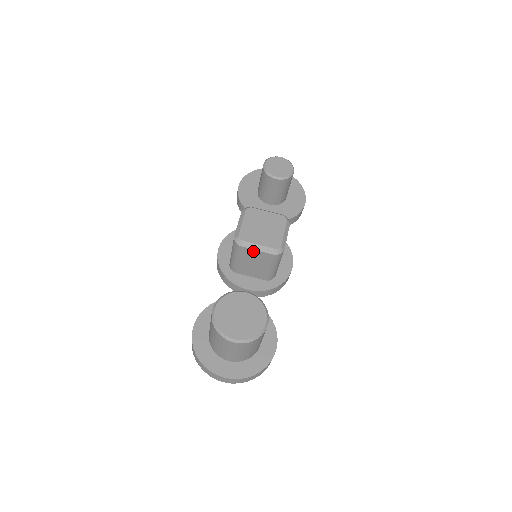
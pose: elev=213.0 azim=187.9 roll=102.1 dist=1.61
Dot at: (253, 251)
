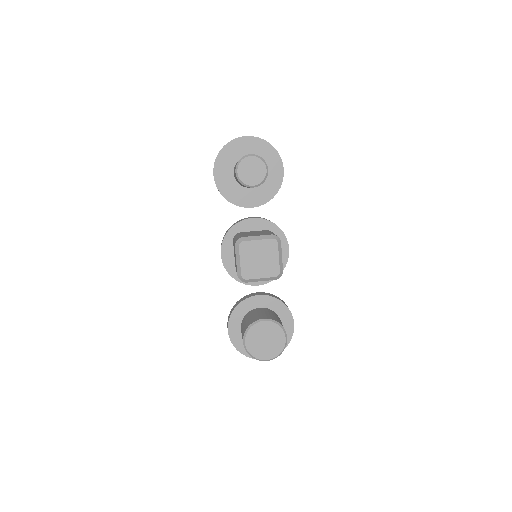
Dot at: (257, 281)
